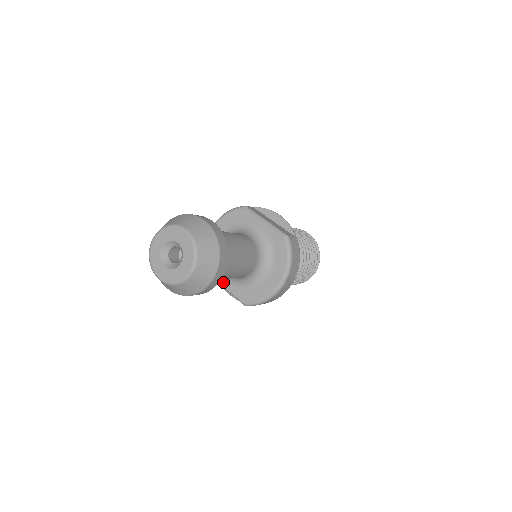
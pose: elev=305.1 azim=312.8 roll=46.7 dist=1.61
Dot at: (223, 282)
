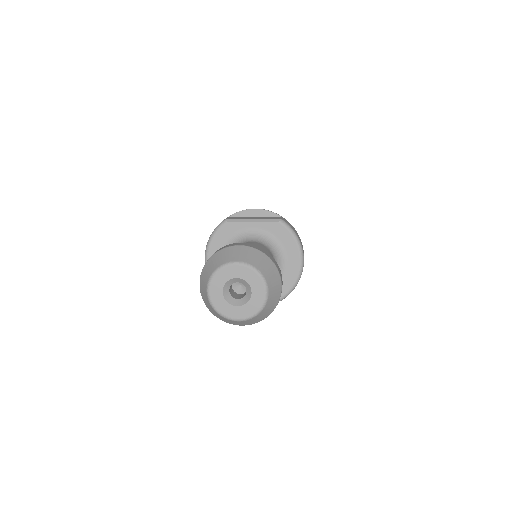
Dot at: occluded
